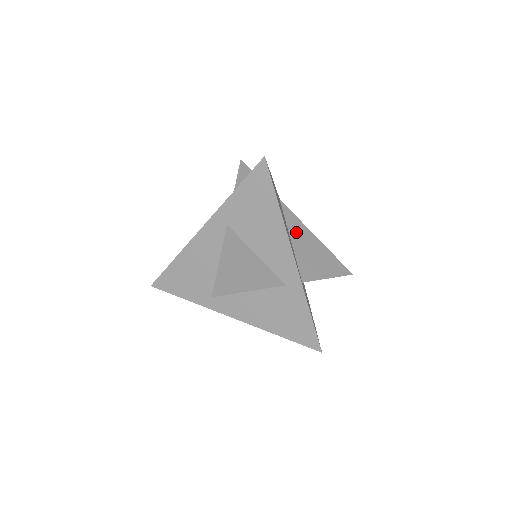
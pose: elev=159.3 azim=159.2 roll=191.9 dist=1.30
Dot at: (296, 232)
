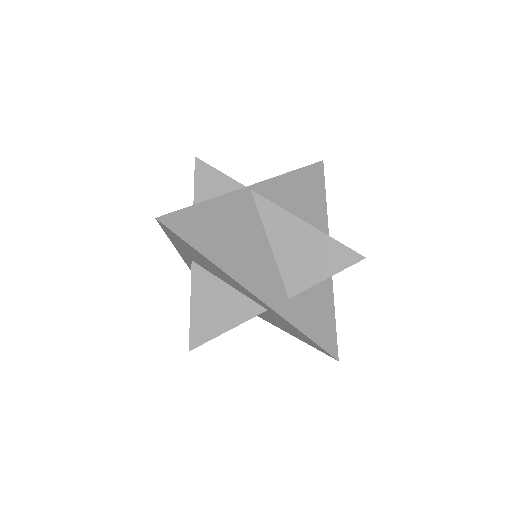
Dot at: (277, 229)
